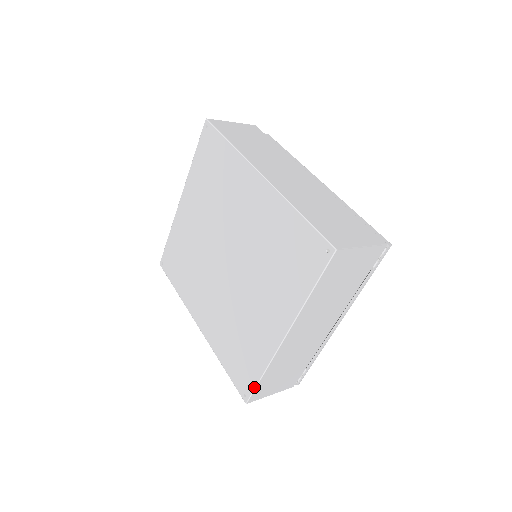
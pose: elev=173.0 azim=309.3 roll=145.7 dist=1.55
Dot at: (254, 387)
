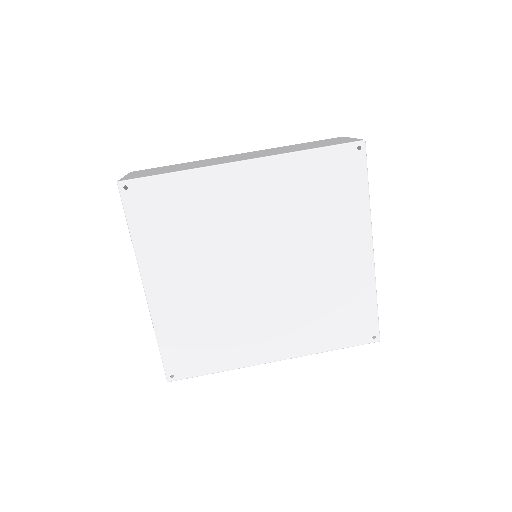
Dot at: (377, 319)
